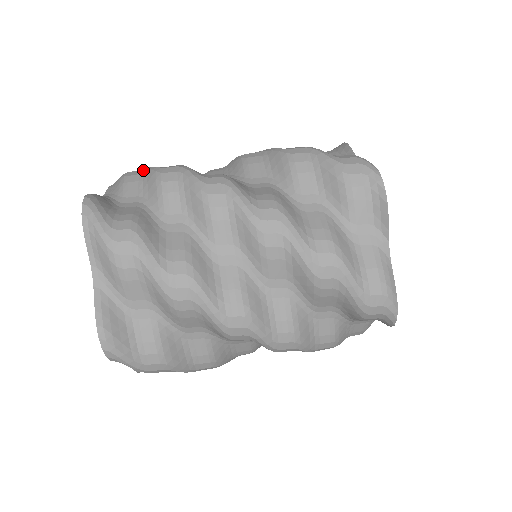
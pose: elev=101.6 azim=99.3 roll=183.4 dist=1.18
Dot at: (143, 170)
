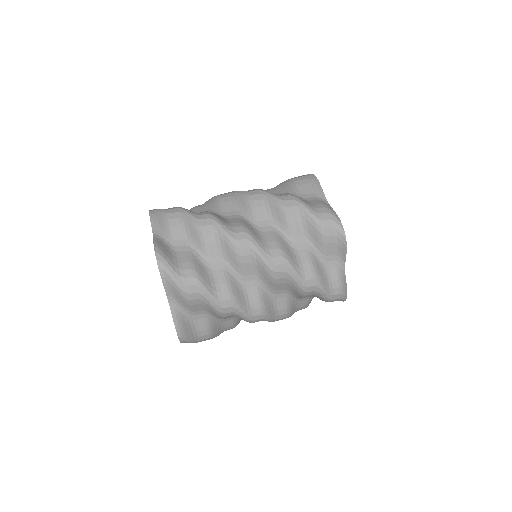
Dot at: occluded
